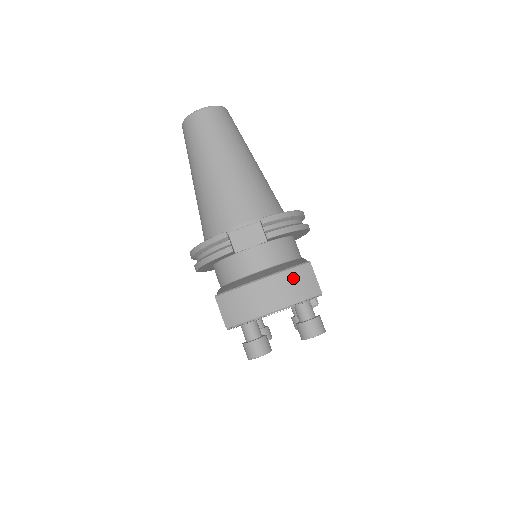
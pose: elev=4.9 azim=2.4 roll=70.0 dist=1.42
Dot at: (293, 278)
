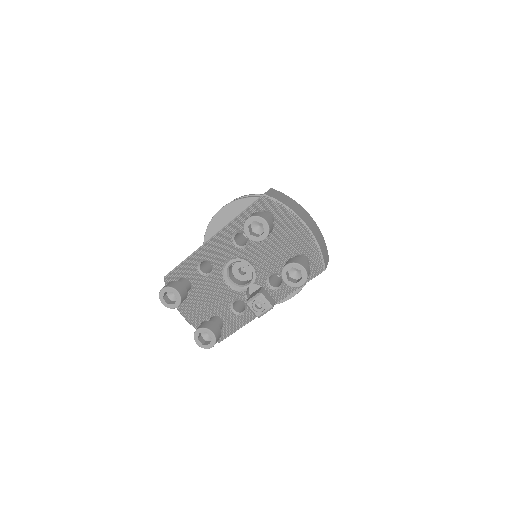
Dot at: (323, 241)
